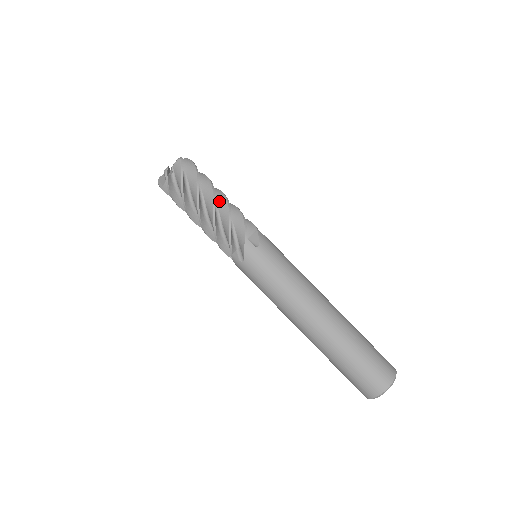
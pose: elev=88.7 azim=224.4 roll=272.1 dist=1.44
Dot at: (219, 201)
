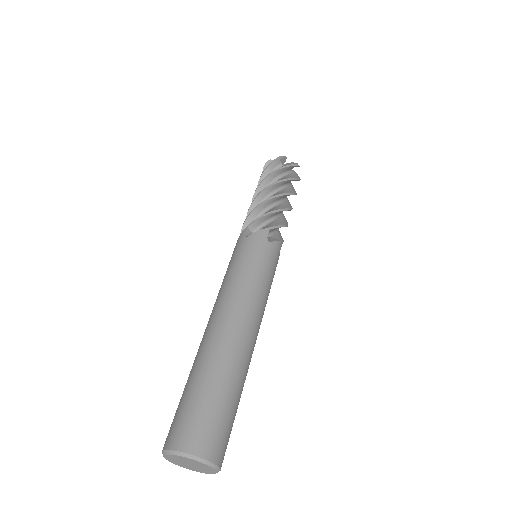
Dot at: occluded
